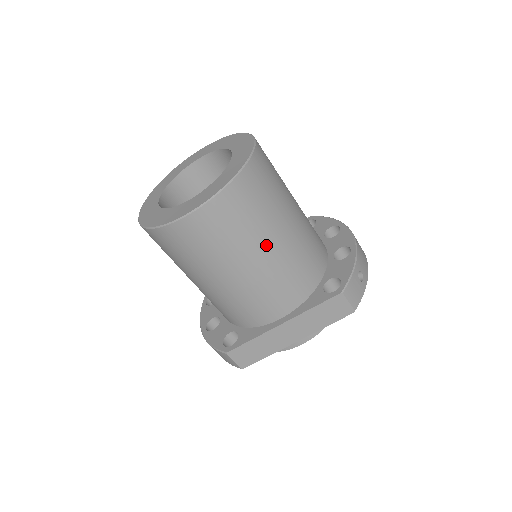
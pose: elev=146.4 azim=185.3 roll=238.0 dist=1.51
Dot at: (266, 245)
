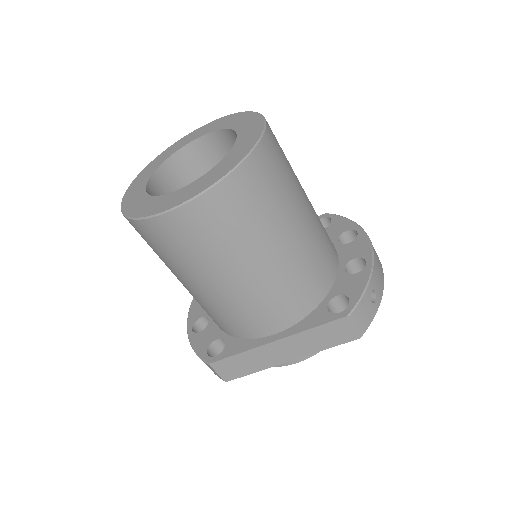
Dot at: (264, 252)
